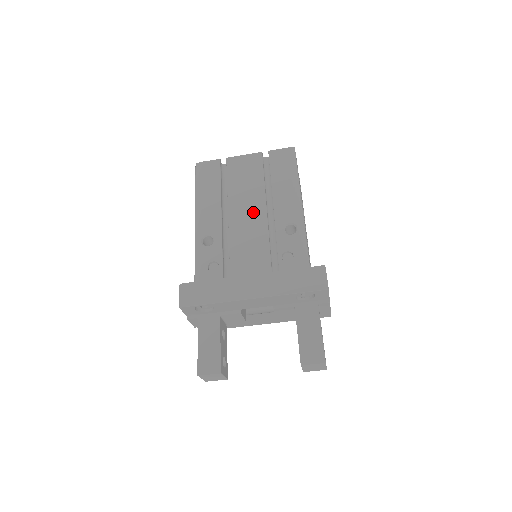
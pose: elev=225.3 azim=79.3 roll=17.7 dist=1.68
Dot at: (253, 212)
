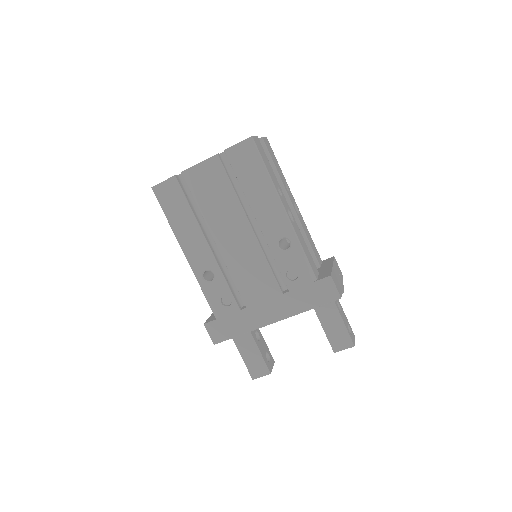
Dot at: (239, 234)
